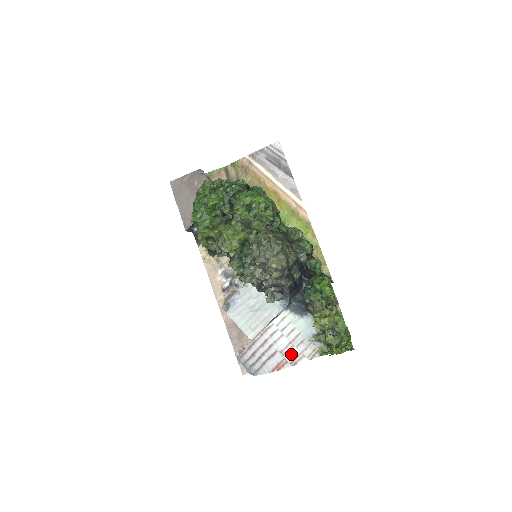
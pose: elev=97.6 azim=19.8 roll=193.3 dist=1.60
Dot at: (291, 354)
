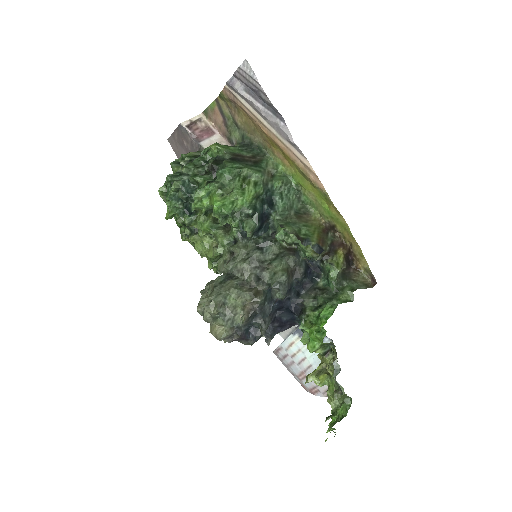
Dot at: (306, 383)
